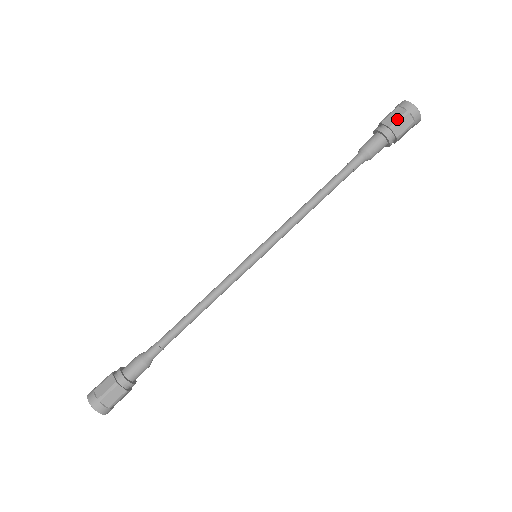
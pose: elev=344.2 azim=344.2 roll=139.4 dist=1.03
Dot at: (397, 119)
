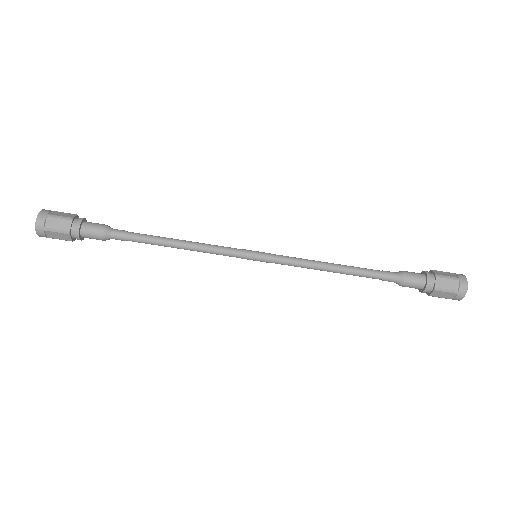
Dot at: (446, 276)
